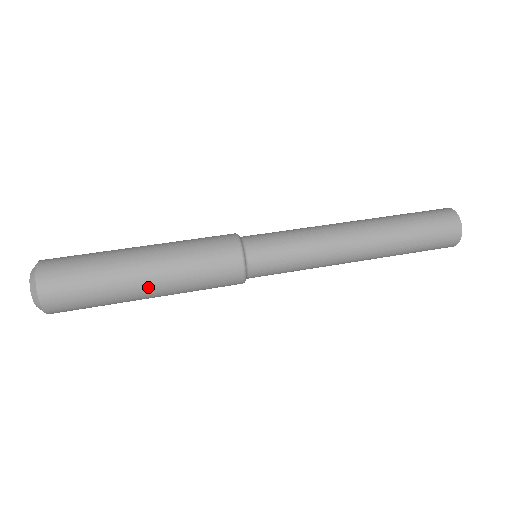
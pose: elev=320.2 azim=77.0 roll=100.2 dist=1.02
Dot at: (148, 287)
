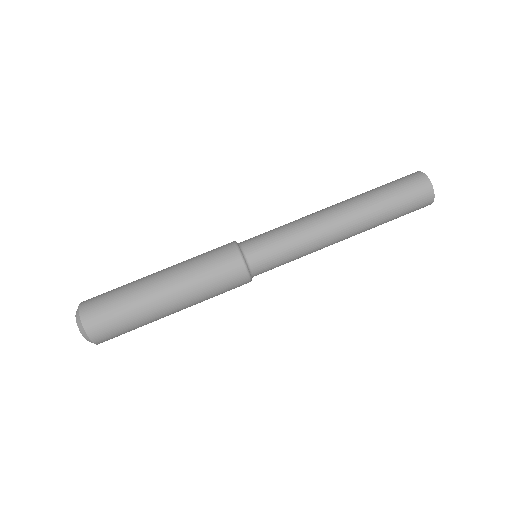
Dot at: occluded
